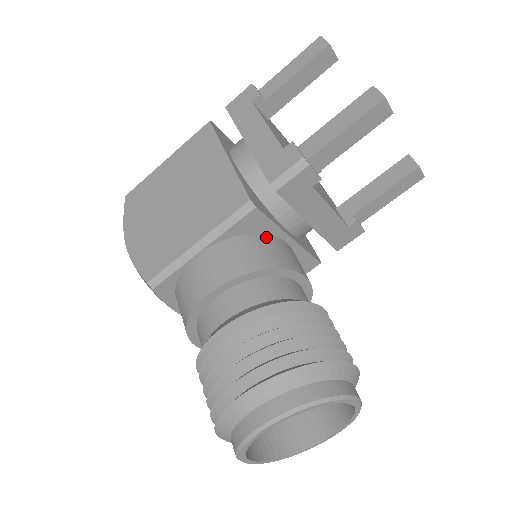
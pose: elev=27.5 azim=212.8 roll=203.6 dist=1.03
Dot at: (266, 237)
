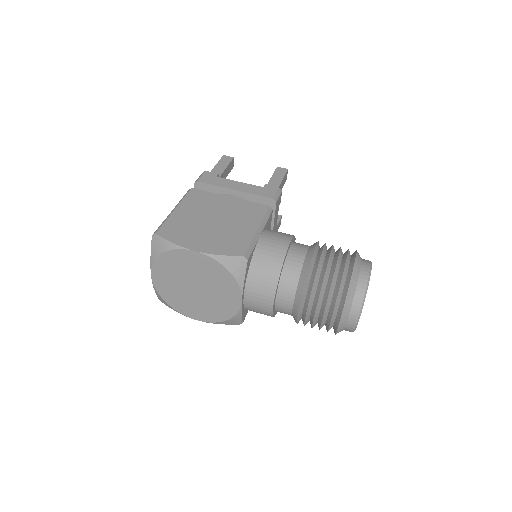
Dot at: occluded
